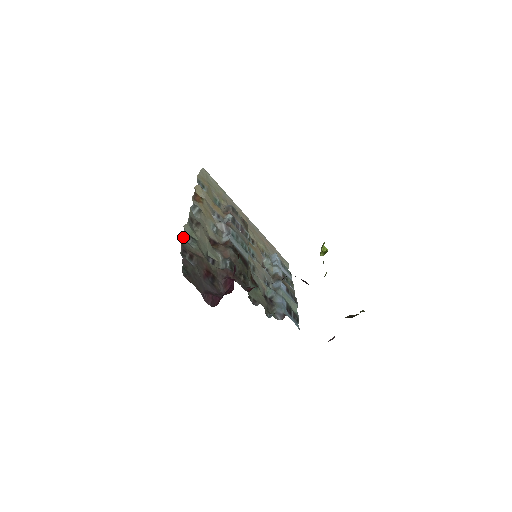
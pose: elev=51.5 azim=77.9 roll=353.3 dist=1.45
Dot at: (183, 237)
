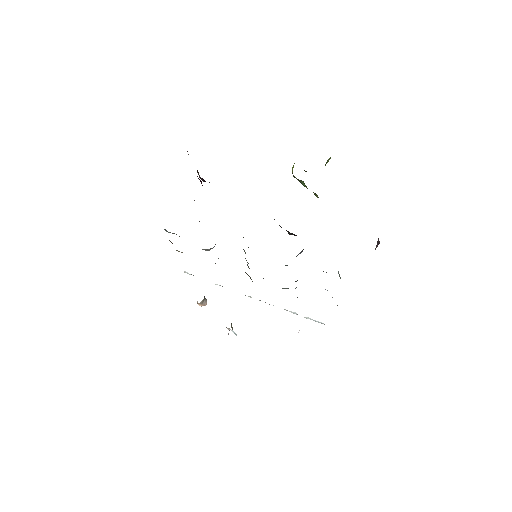
Dot at: occluded
